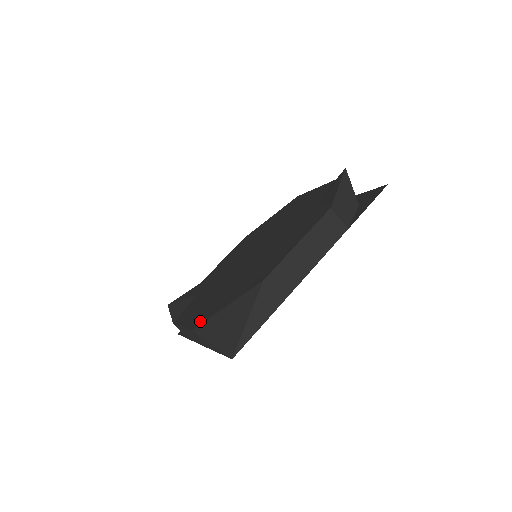
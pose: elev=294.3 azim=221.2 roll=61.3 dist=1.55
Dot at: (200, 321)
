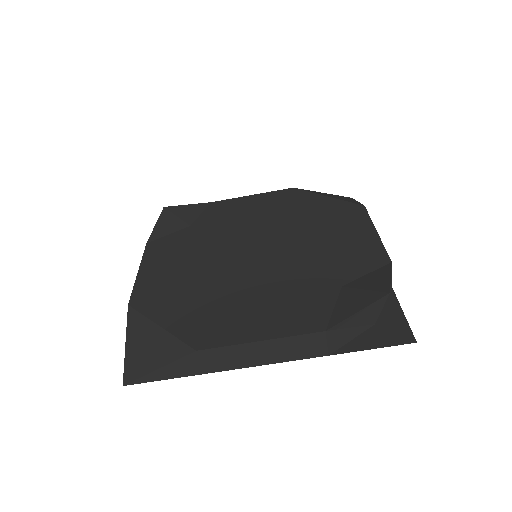
Dot at: (141, 302)
